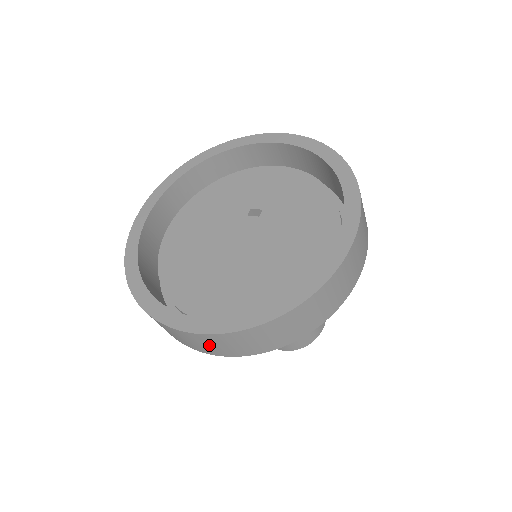
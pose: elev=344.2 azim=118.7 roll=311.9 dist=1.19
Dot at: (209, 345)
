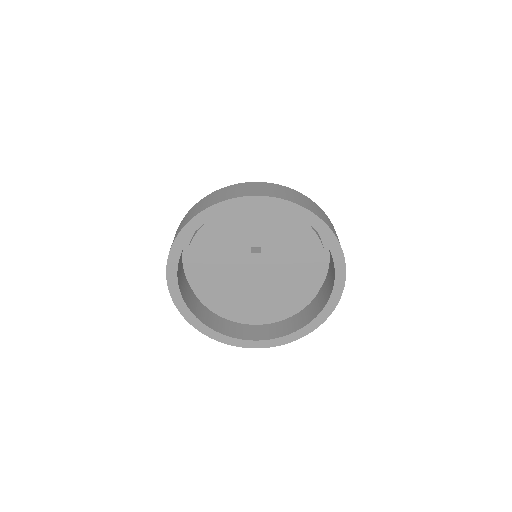
Dot at: occluded
